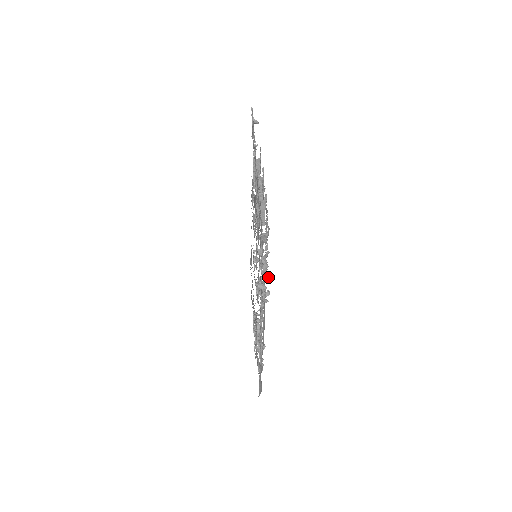
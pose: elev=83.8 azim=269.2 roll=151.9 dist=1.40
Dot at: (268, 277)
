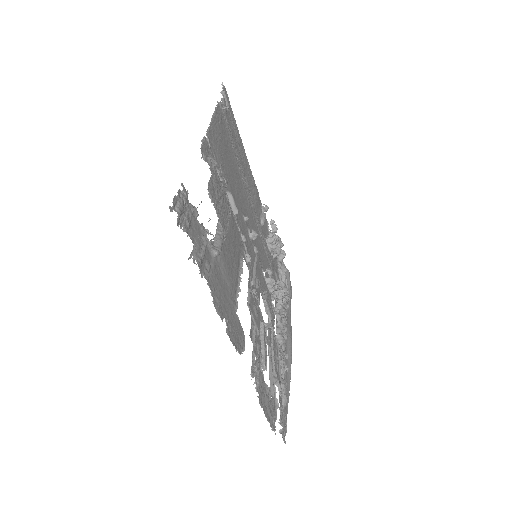
Dot at: (285, 330)
